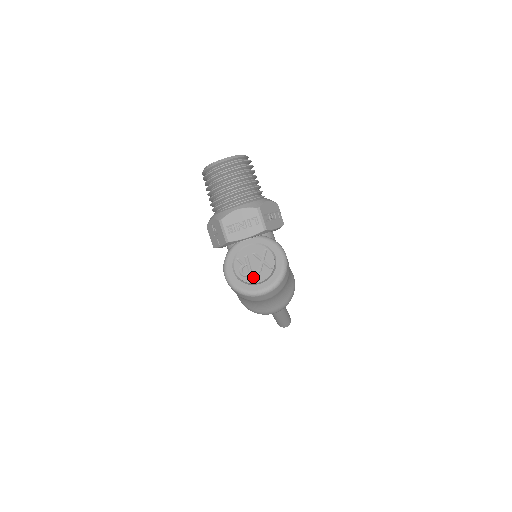
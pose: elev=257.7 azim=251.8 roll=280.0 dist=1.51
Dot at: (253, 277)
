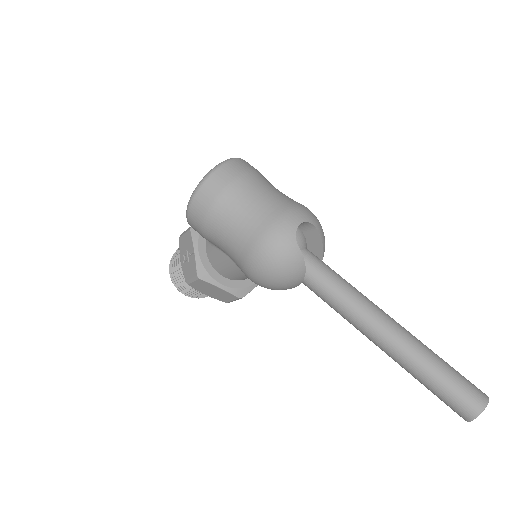
Dot at: occluded
